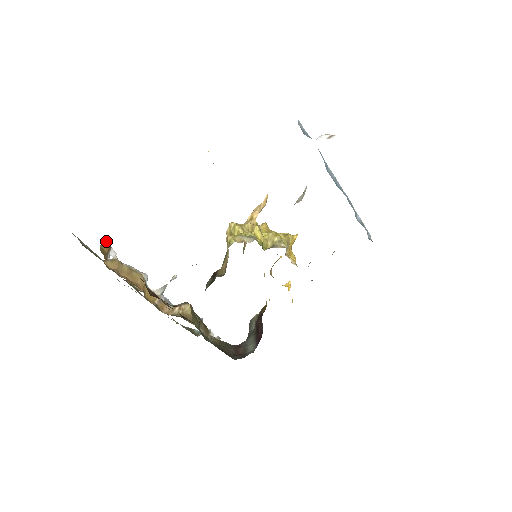
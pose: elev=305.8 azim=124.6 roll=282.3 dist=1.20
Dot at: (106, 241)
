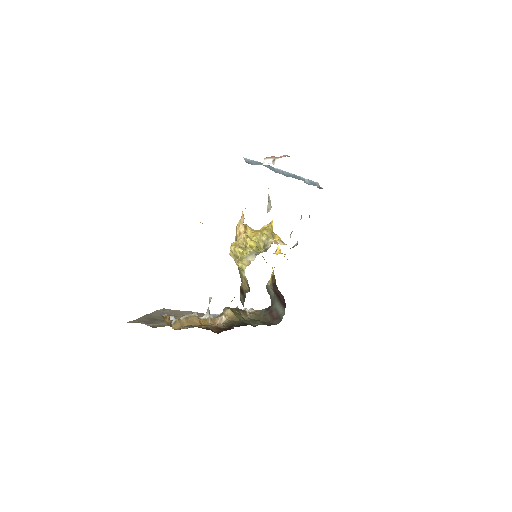
Dot at: (165, 316)
